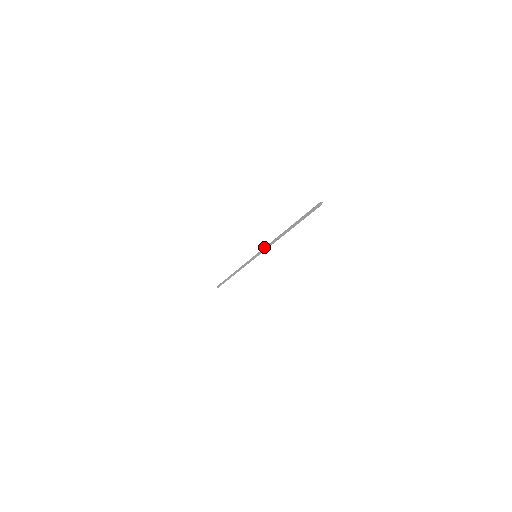
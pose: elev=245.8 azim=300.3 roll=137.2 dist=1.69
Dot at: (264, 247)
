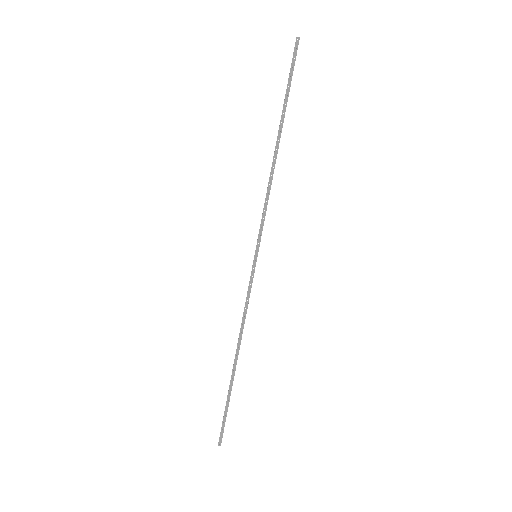
Dot at: occluded
